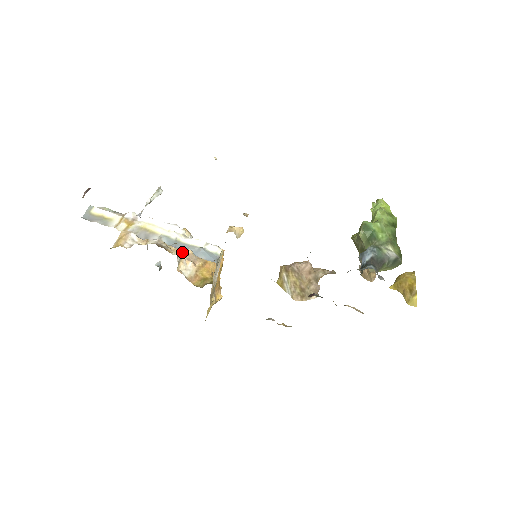
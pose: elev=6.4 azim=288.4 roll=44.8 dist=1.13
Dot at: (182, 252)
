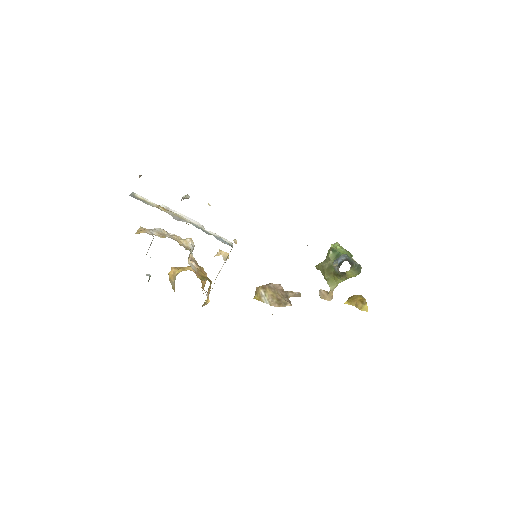
Dot at: (190, 251)
